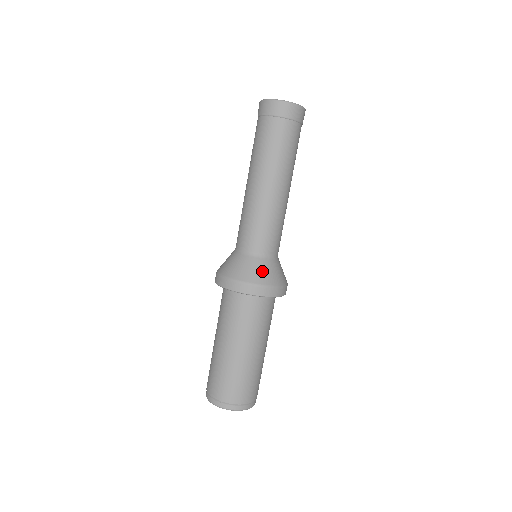
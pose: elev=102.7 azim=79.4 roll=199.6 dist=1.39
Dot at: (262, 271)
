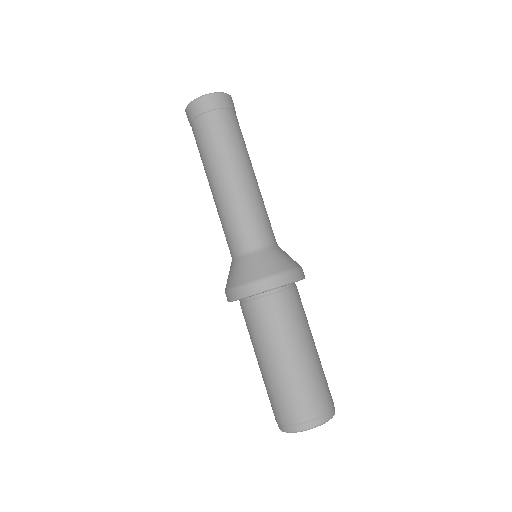
Dot at: (281, 258)
